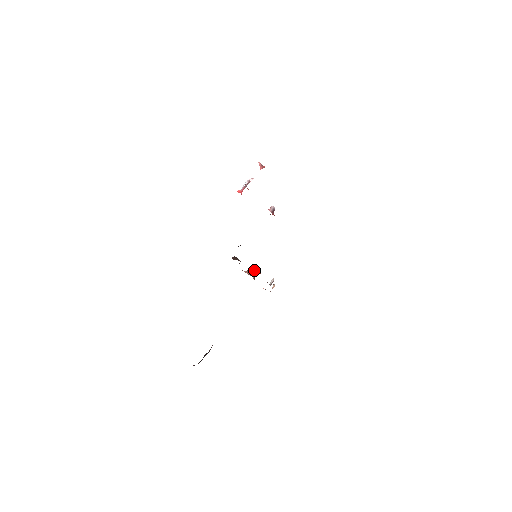
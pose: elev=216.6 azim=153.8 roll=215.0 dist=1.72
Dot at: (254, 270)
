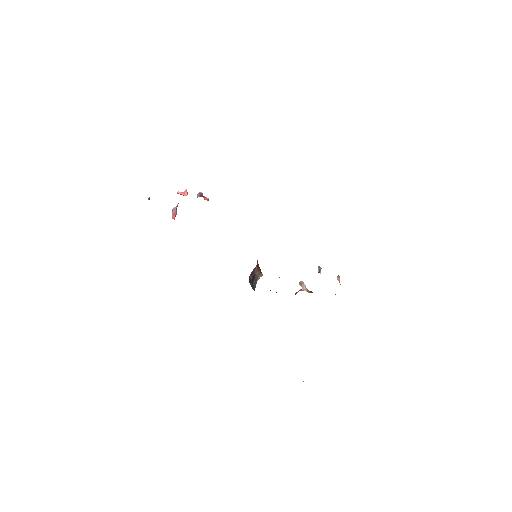
Dot at: (299, 284)
